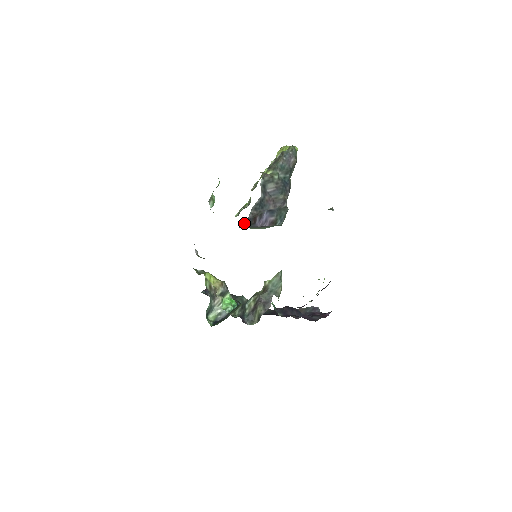
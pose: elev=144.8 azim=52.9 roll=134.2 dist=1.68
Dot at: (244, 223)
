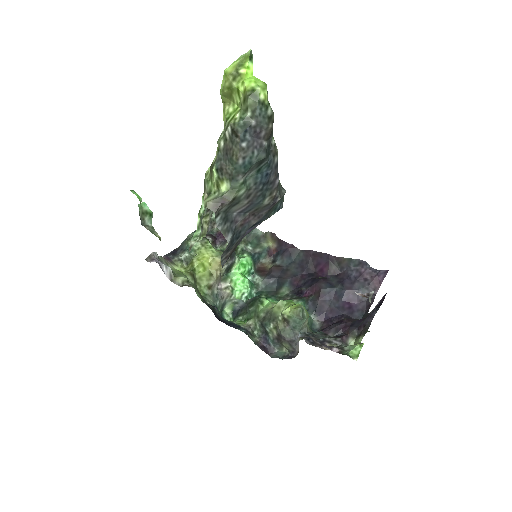
Dot at: occluded
